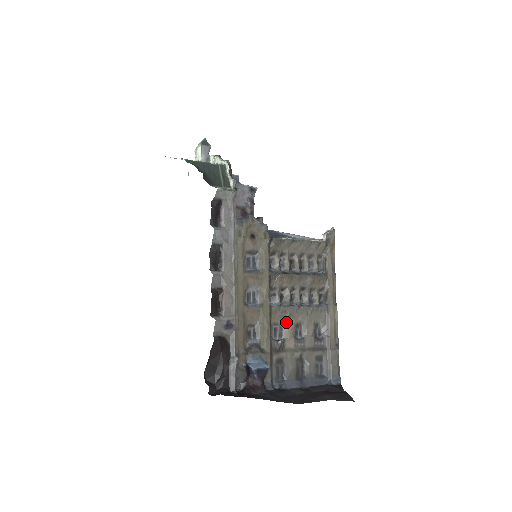
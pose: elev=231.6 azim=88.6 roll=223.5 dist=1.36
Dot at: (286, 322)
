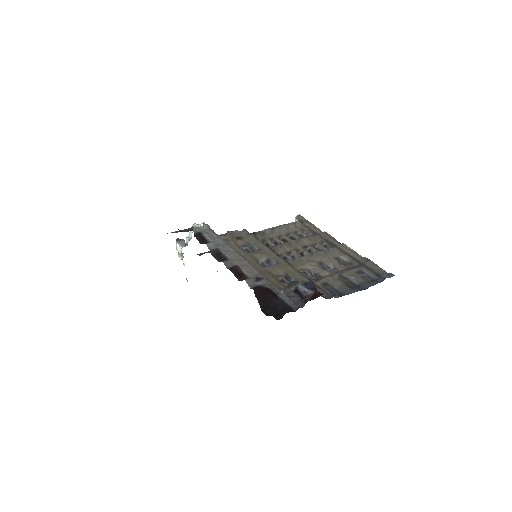
Dot at: (309, 265)
